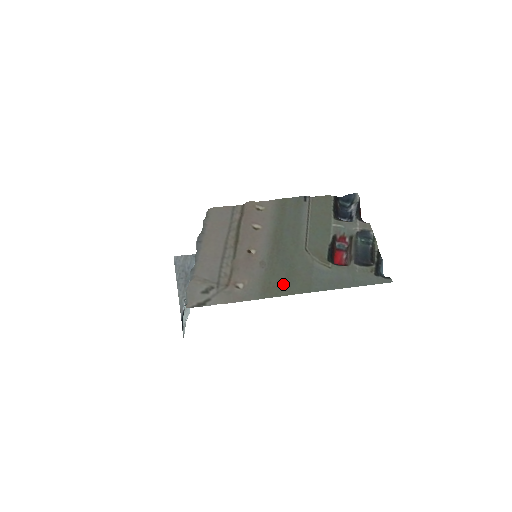
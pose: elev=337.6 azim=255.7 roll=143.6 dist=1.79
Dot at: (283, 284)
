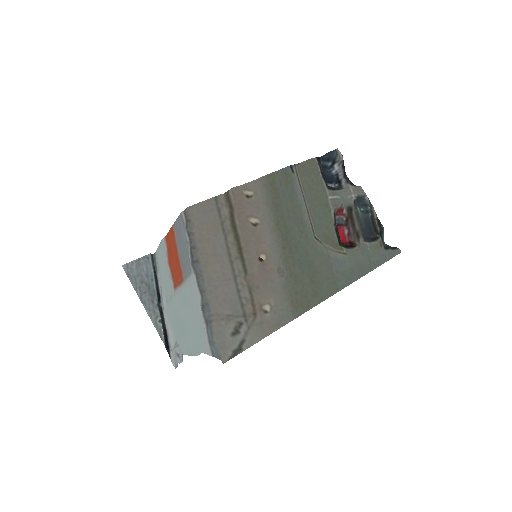
Dot at: (310, 291)
